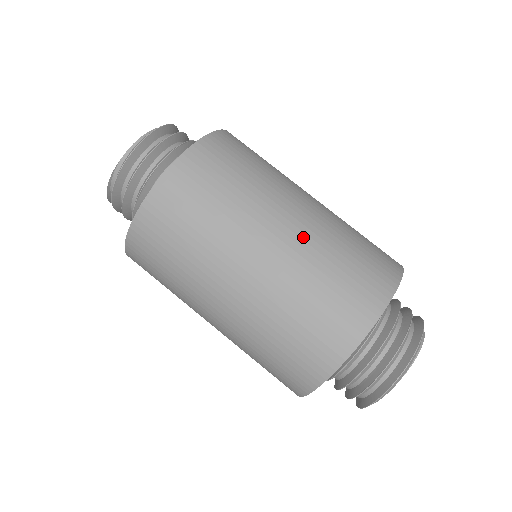
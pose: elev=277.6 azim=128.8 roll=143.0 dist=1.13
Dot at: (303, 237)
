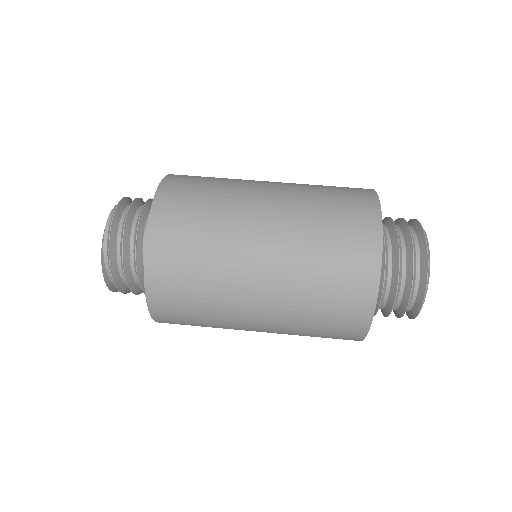
Dot at: (287, 188)
